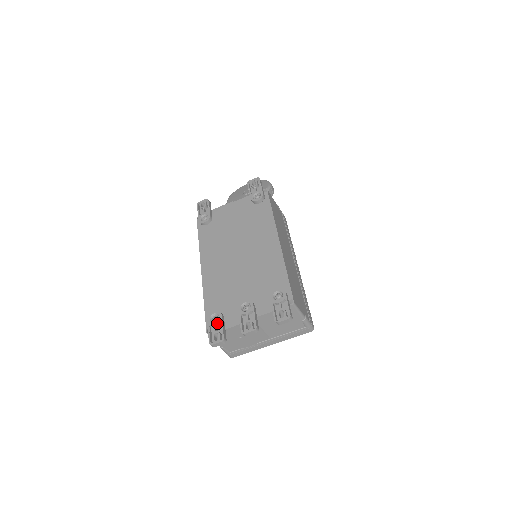
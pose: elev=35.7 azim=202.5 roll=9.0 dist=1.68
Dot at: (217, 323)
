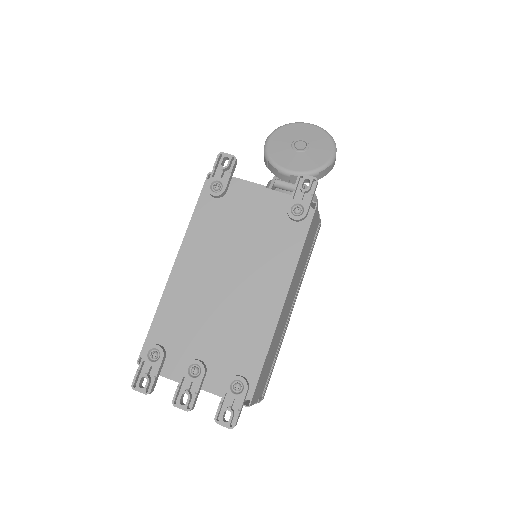
Dot at: (153, 365)
